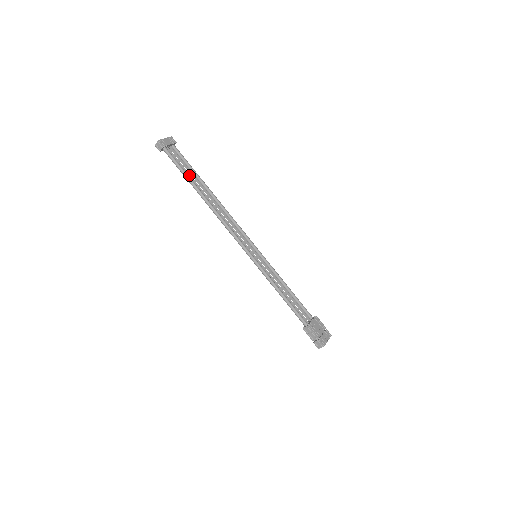
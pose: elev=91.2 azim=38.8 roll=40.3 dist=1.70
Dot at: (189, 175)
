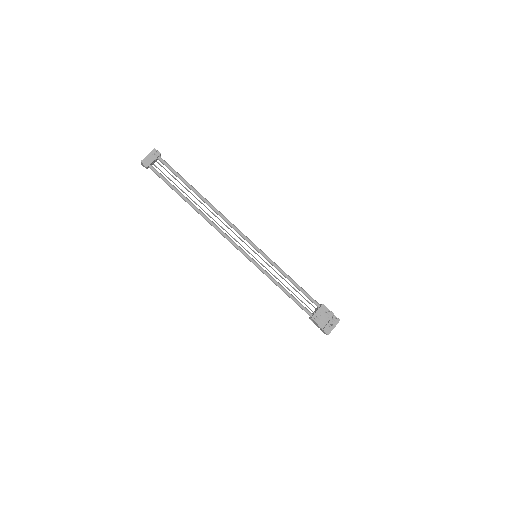
Dot at: occluded
